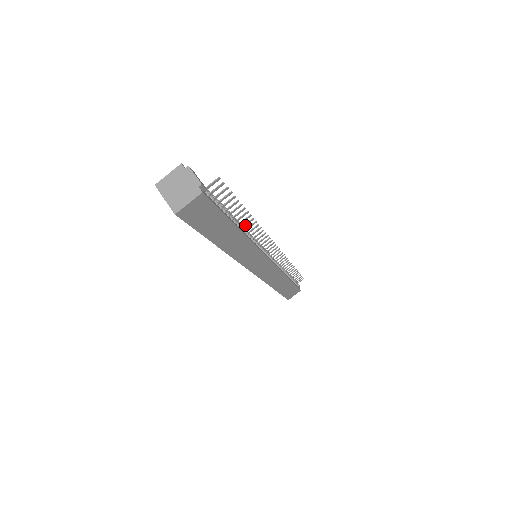
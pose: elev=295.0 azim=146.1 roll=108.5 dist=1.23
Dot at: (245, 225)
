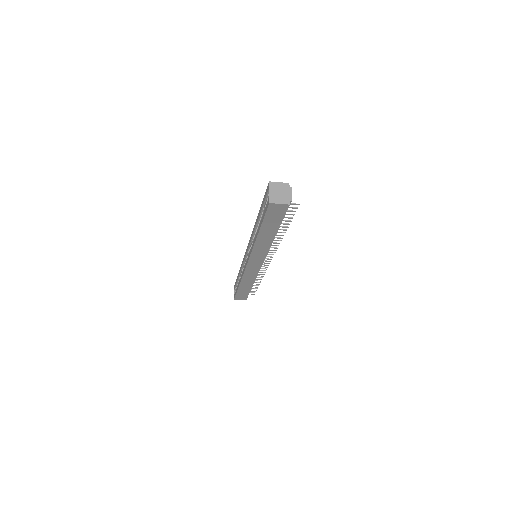
Dot at: (277, 235)
